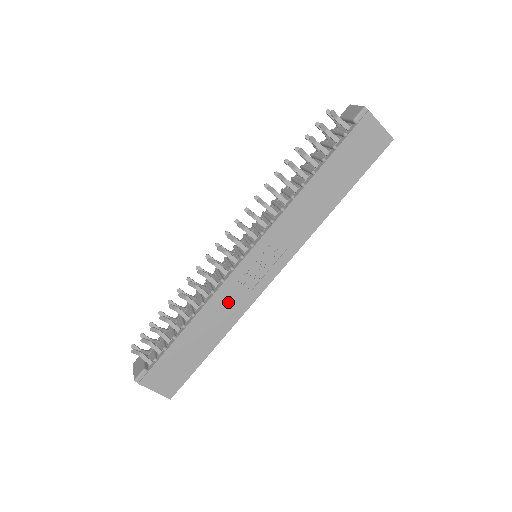
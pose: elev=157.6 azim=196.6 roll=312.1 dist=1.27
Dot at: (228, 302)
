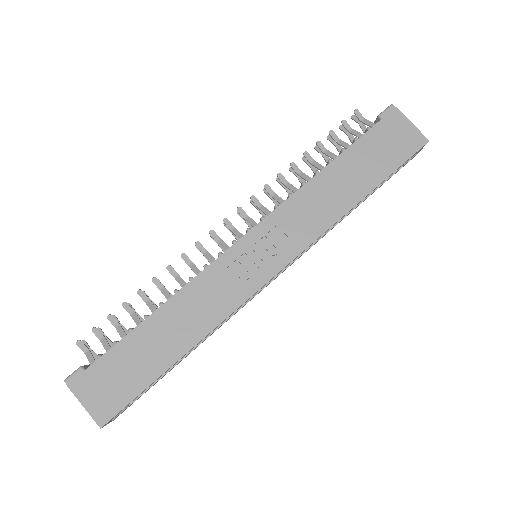
Dot at: (208, 296)
